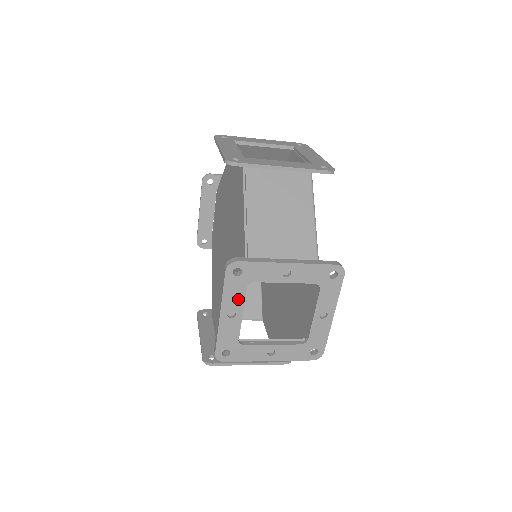
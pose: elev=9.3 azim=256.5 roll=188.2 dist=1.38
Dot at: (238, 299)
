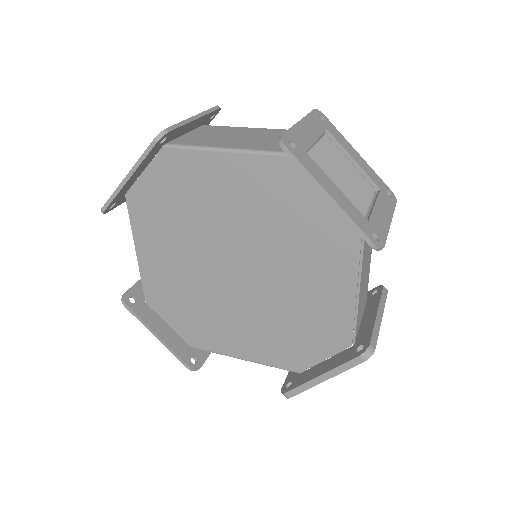
Dot at: occluded
